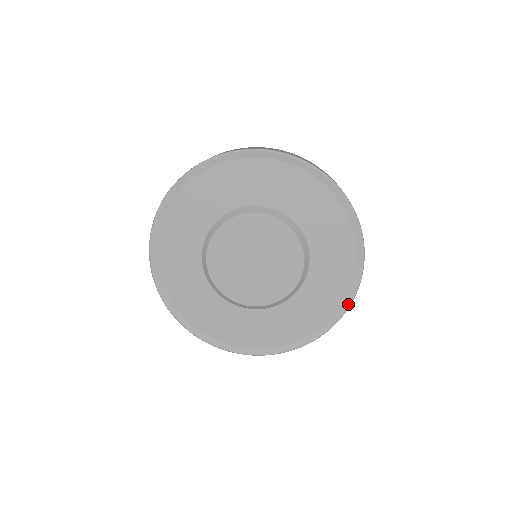
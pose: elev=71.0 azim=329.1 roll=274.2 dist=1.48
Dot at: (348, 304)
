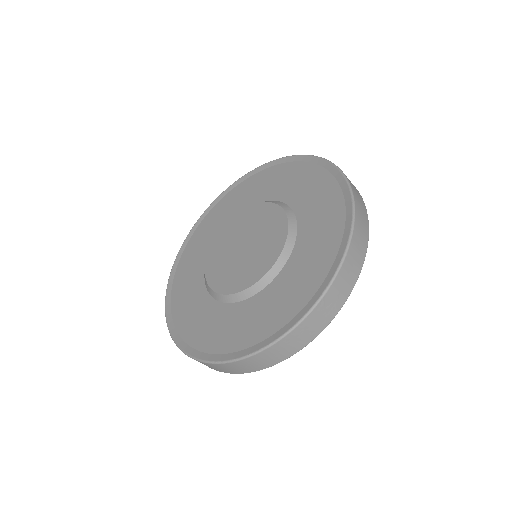
Dot at: (351, 210)
